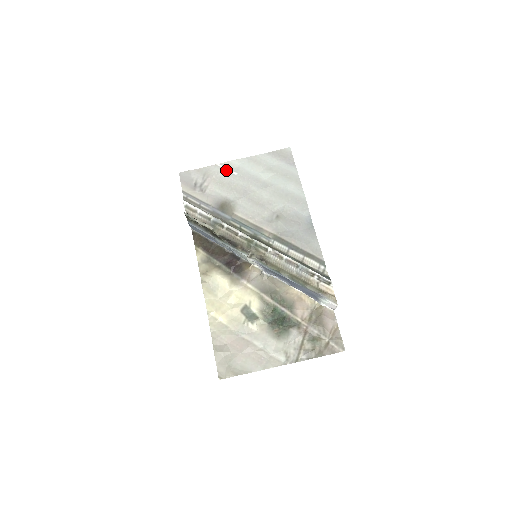
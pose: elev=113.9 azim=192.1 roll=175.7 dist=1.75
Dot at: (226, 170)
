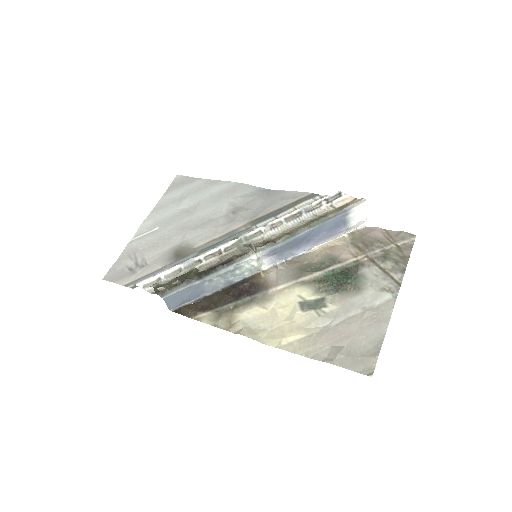
Dot at: (145, 235)
